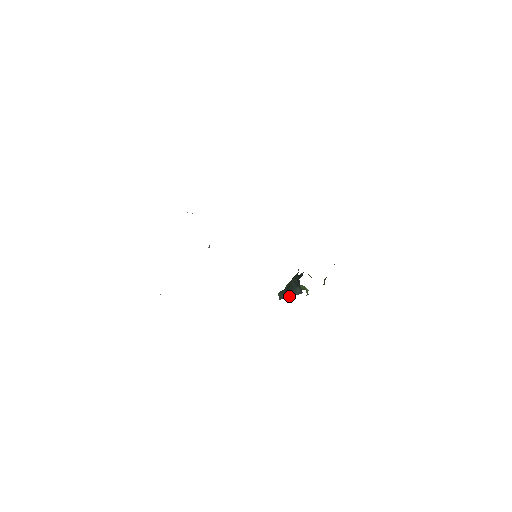
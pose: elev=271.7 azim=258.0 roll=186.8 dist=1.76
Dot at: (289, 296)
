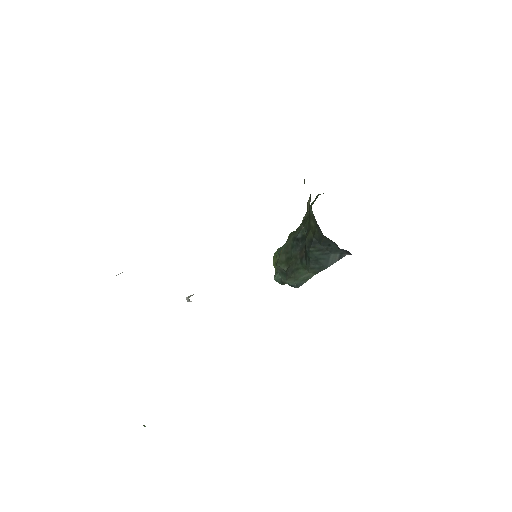
Dot at: (314, 273)
